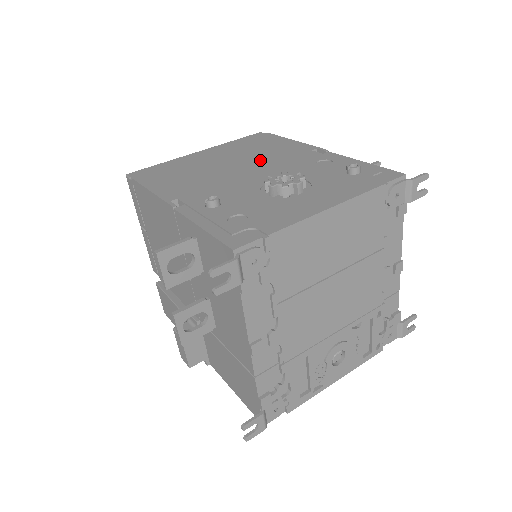
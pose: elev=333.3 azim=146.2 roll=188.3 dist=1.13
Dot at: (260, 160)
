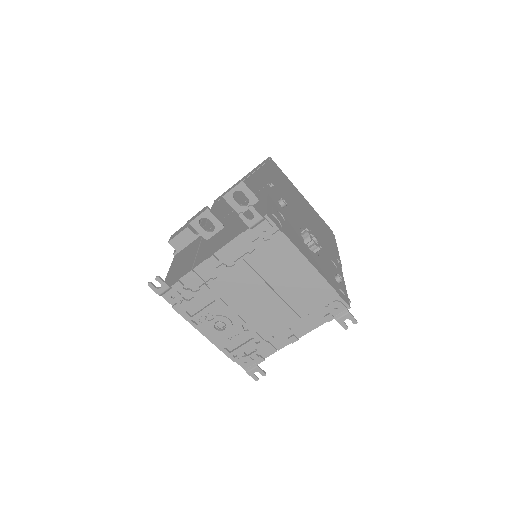
Dot at: (317, 229)
